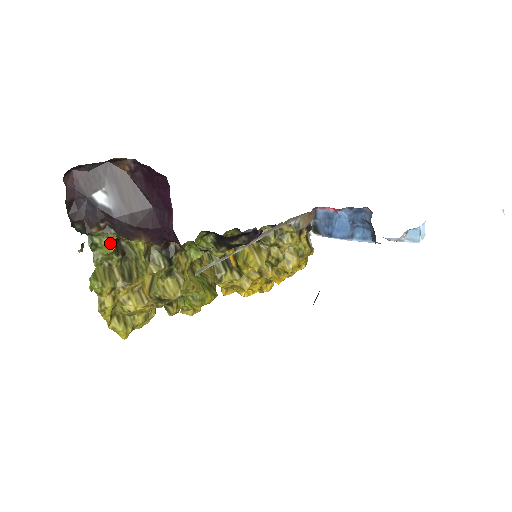
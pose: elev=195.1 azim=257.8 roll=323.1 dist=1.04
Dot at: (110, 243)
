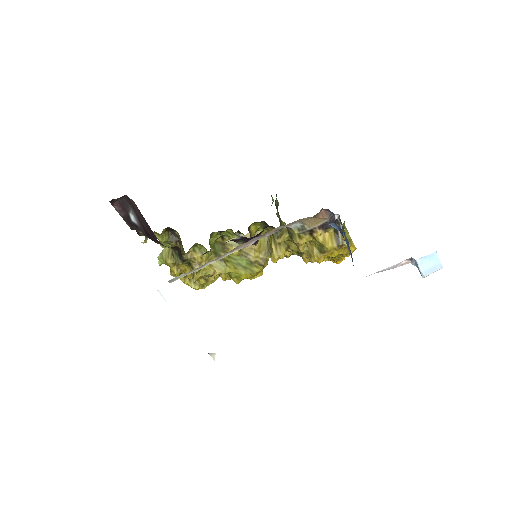
Dot at: (160, 237)
